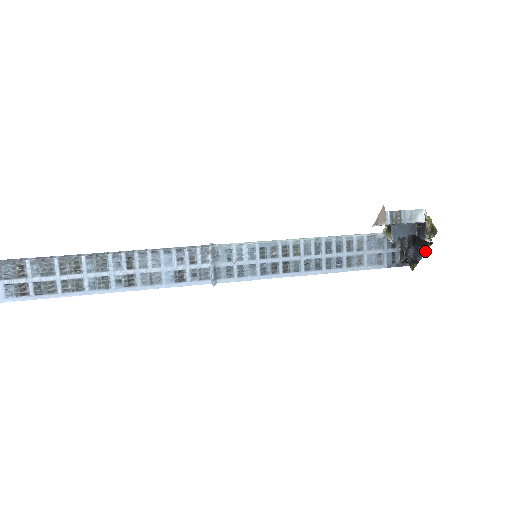
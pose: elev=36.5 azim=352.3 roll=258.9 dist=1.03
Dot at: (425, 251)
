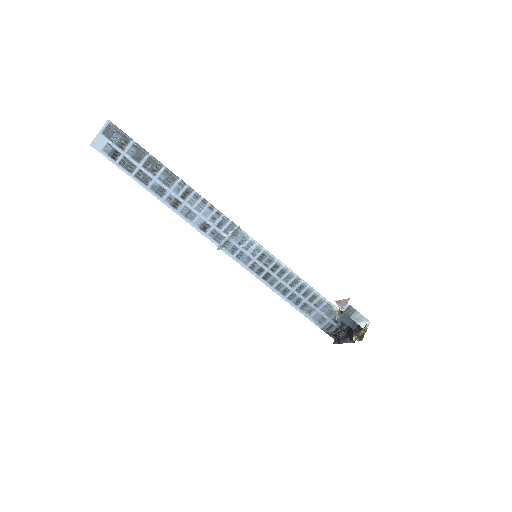
Dot at: (348, 342)
